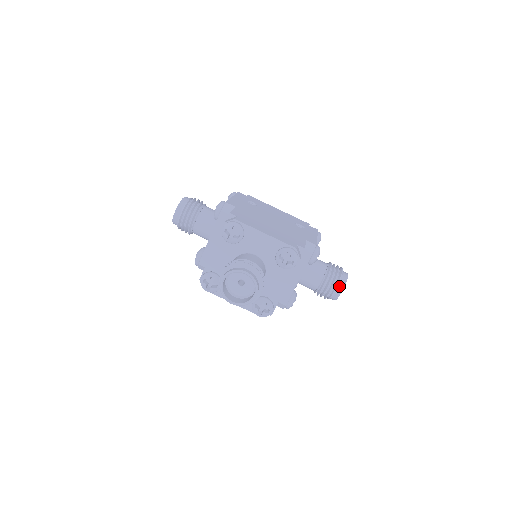
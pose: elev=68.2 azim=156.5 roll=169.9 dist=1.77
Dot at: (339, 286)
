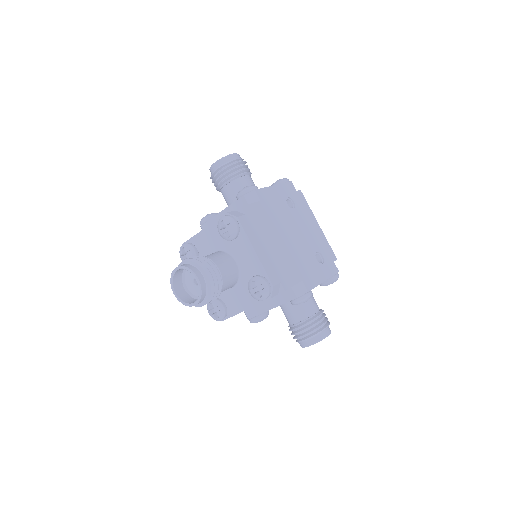
Dot at: (310, 340)
